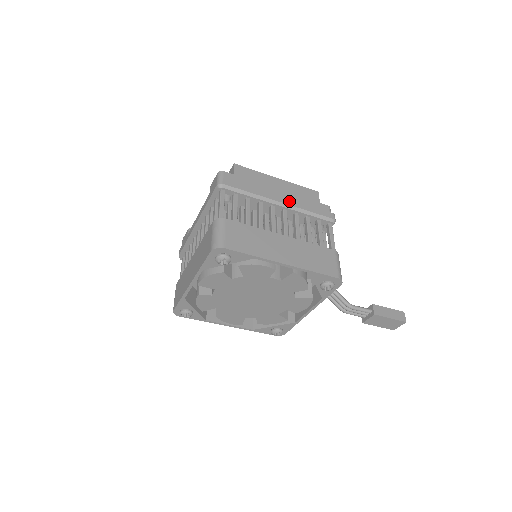
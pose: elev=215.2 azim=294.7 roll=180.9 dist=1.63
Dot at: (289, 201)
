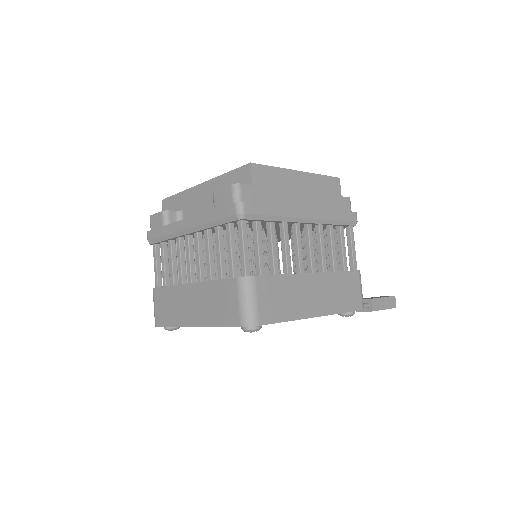
Dot at: (315, 212)
